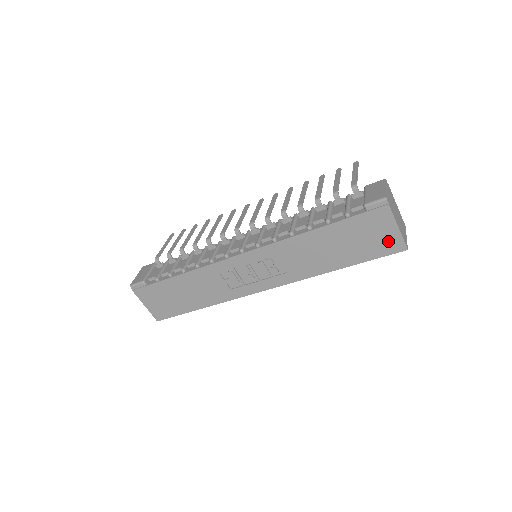
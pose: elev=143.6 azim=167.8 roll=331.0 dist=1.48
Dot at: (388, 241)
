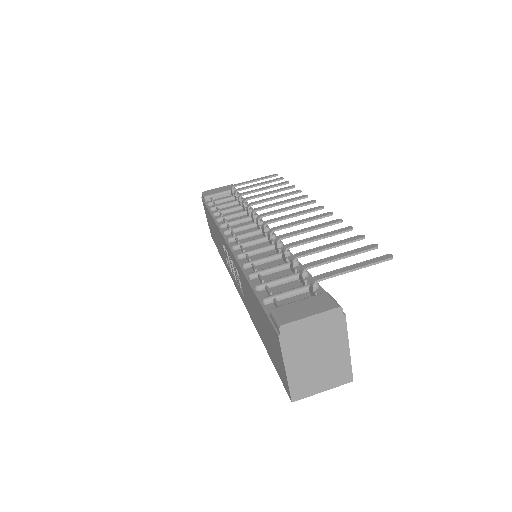
Dot at: (282, 370)
